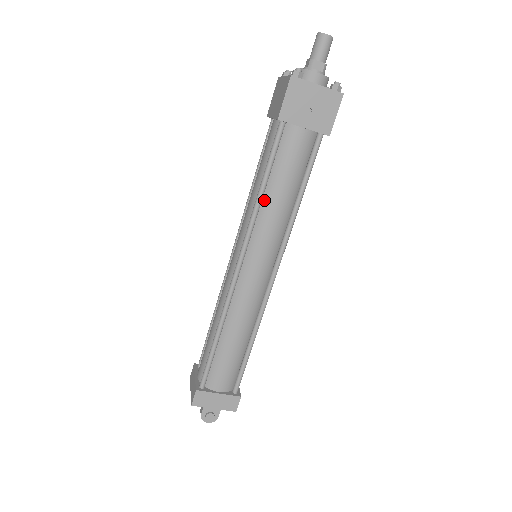
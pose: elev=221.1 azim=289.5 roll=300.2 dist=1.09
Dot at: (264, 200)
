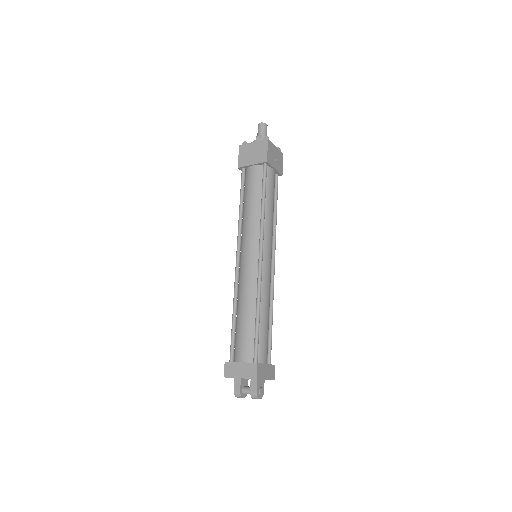
Dot at: (264, 212)
